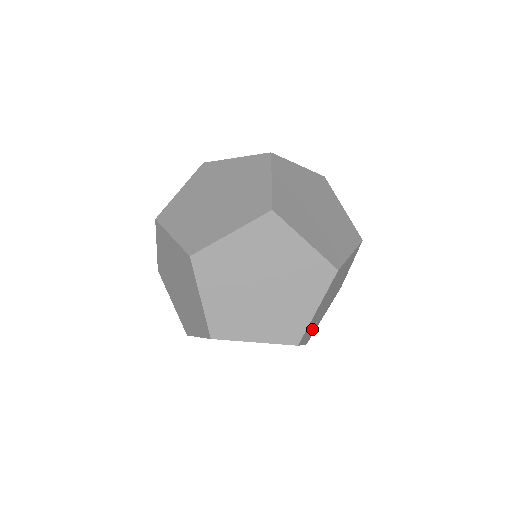
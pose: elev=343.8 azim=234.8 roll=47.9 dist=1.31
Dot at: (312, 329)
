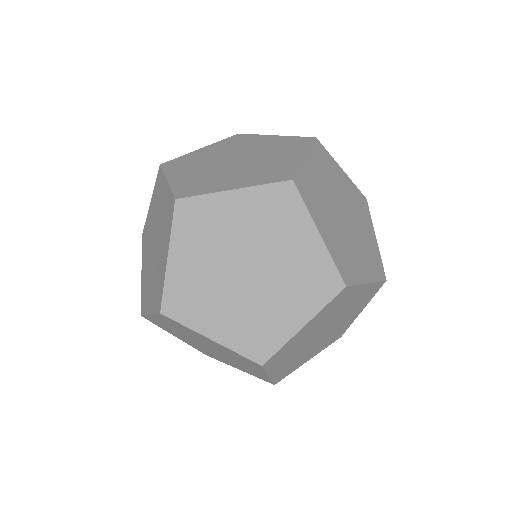
Dot at: (288, 363)
